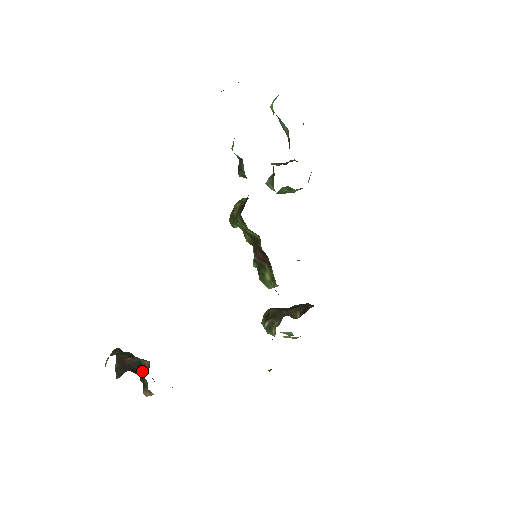
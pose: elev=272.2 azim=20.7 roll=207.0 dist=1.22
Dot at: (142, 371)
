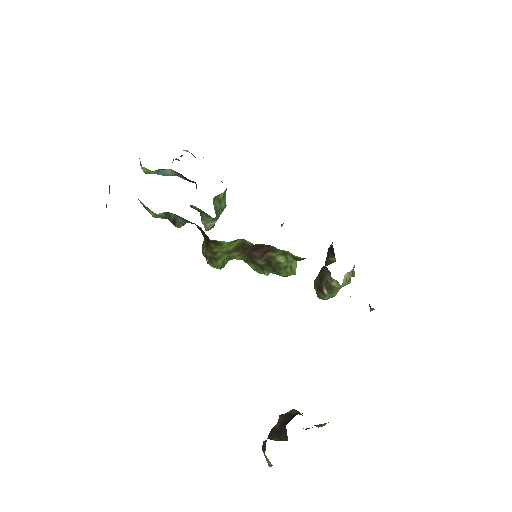
Dot at: occluded
